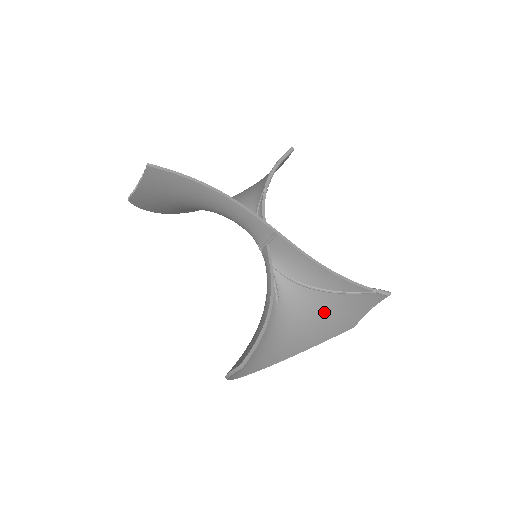
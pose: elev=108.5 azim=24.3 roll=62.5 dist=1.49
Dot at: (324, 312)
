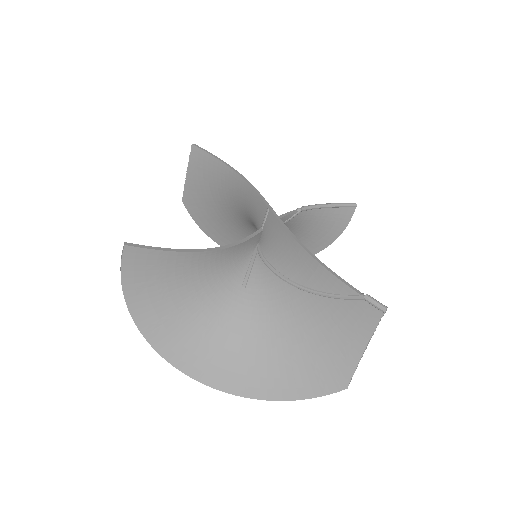
Dot at: (300, 329)
